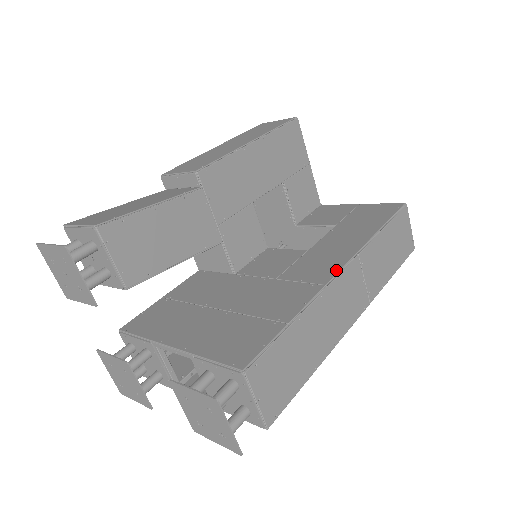
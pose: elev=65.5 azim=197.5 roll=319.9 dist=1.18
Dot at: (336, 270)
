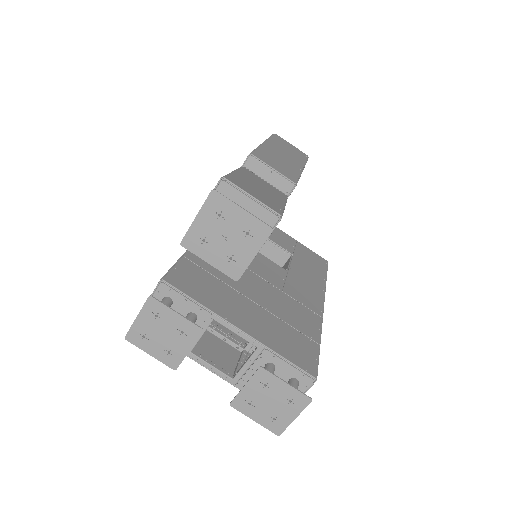
Dot at: (321, 306)
